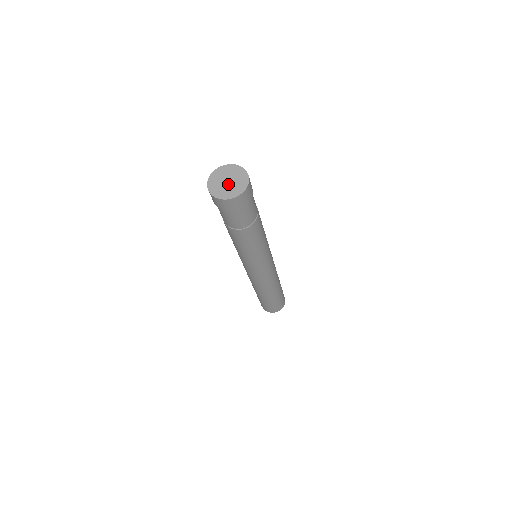
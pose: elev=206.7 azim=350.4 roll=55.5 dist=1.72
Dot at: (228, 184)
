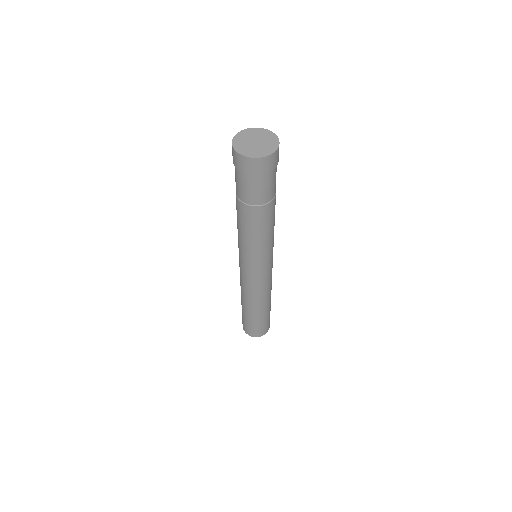
Dot at: (255, 144)
